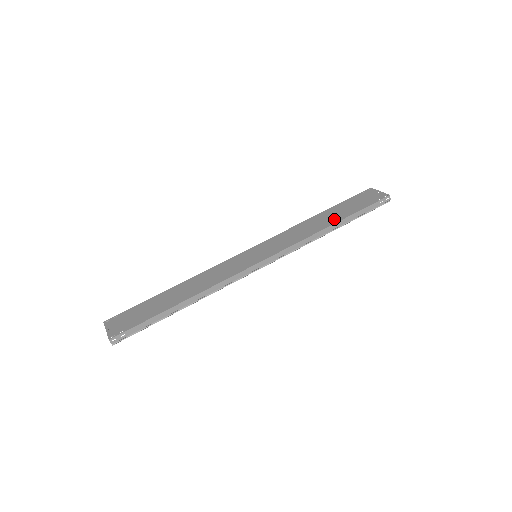
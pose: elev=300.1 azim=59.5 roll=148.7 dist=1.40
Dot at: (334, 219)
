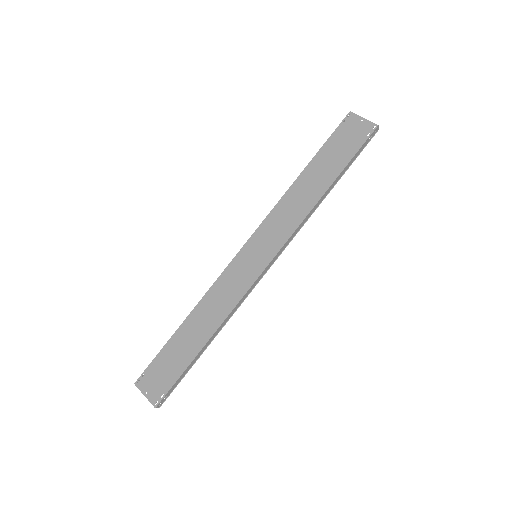
Dot at: (325, 181)
